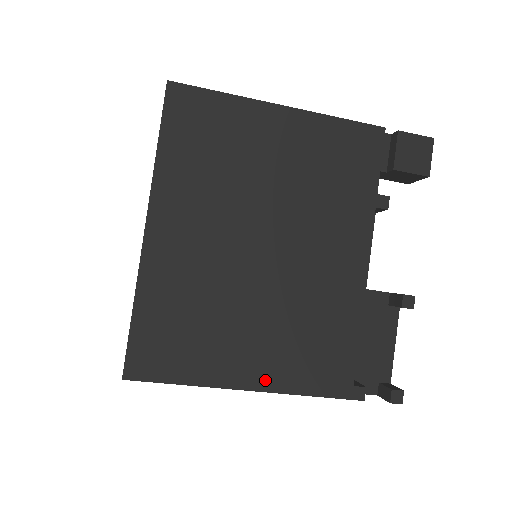
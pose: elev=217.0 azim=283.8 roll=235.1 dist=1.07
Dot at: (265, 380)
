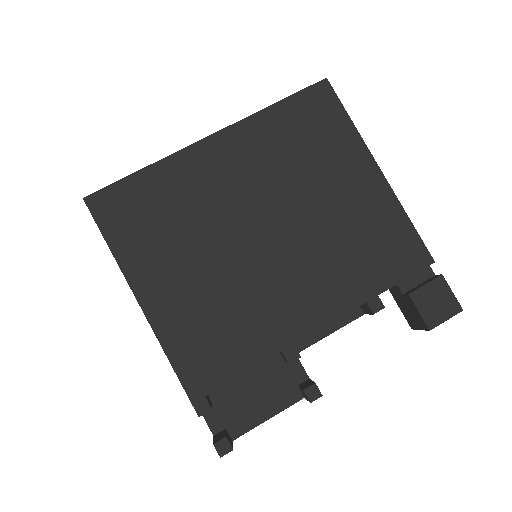
Dot at: (157, 312)
